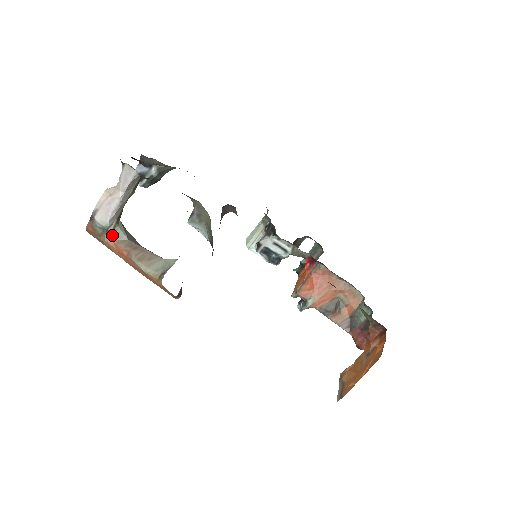
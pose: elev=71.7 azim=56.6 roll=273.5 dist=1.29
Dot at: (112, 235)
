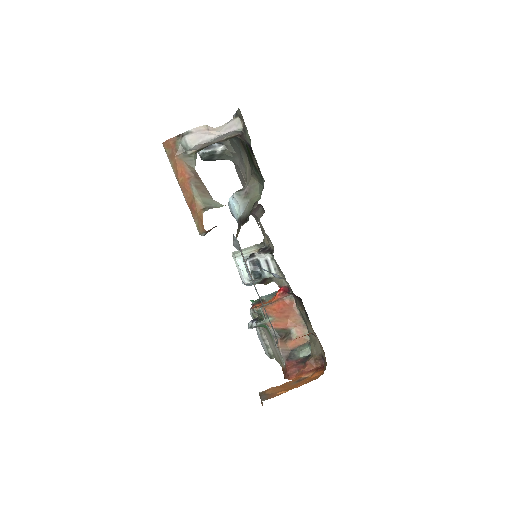
Dot at: (186, 157)
